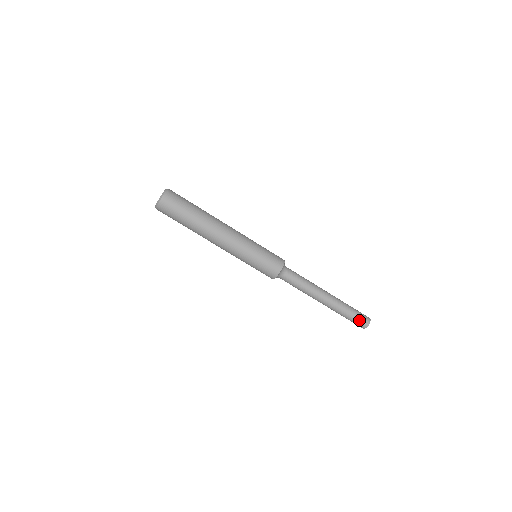
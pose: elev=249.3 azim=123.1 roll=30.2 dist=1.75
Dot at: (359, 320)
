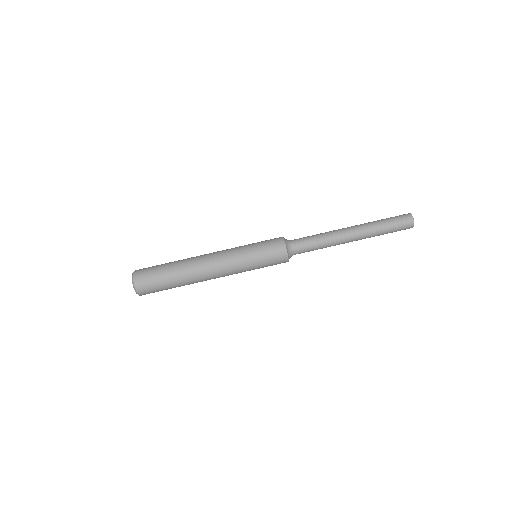
Dot at: (399, 221)
